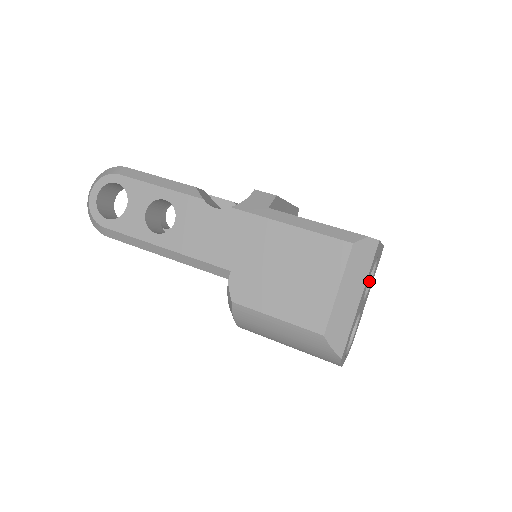
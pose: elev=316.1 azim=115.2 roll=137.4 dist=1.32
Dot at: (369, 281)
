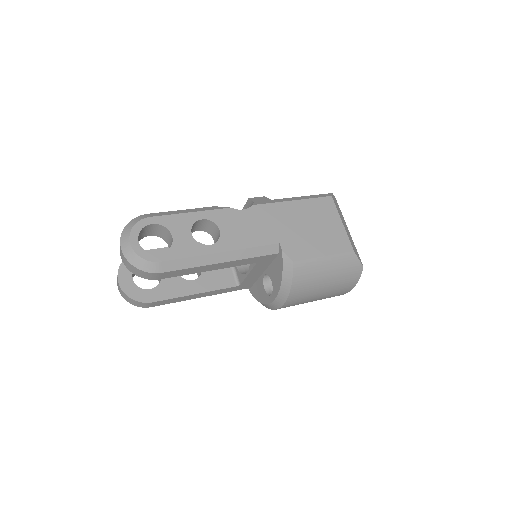
Dot at: occluded
